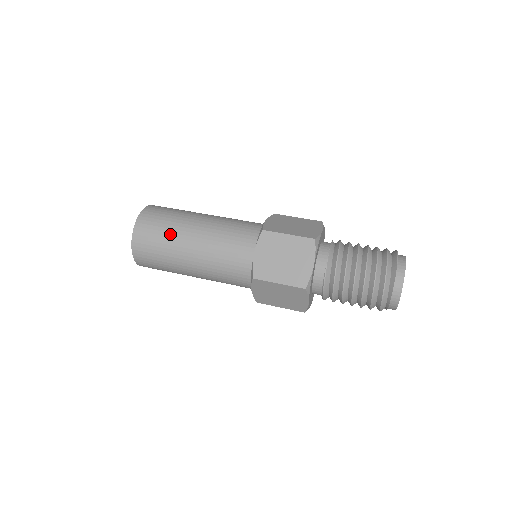
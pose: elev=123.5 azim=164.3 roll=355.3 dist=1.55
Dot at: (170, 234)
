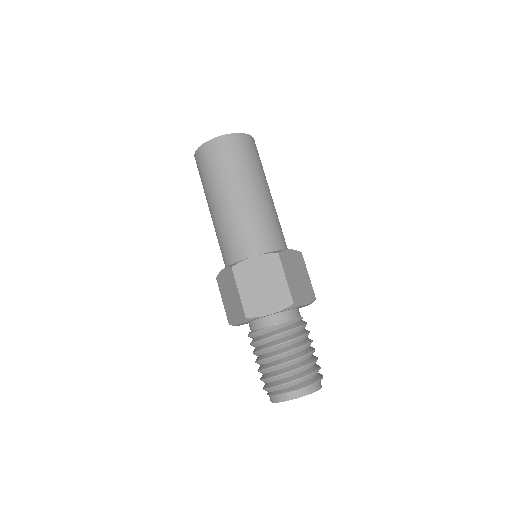
Dot at: (234, 171)
